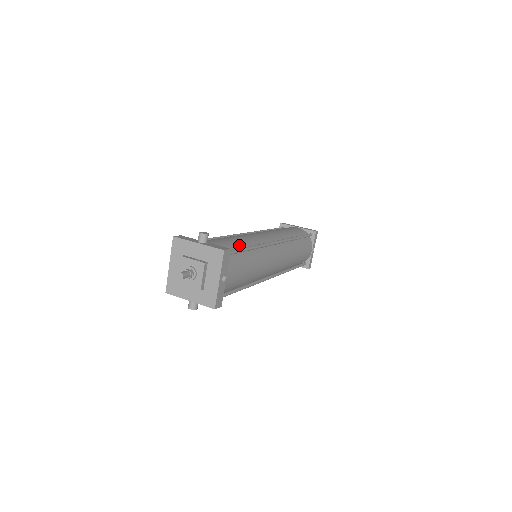
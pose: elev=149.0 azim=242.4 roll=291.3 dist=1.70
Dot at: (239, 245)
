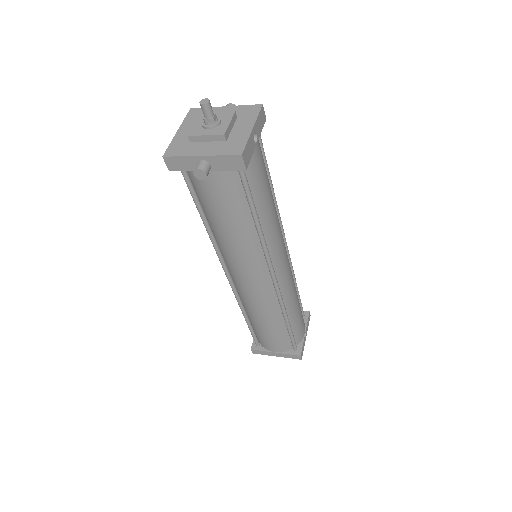
Dot at: occluded
